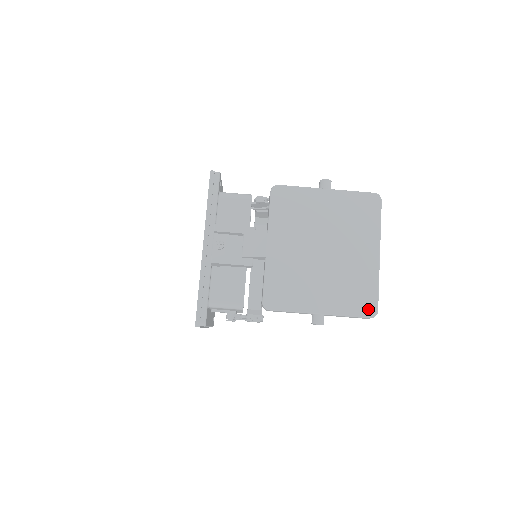
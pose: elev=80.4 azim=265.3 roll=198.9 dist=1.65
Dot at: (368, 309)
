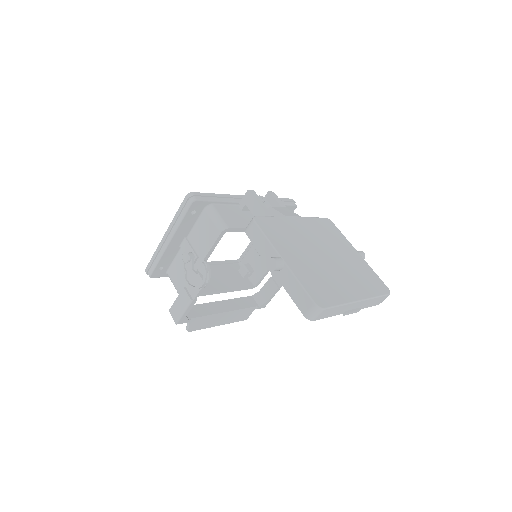
Dot at: (319, 299)
